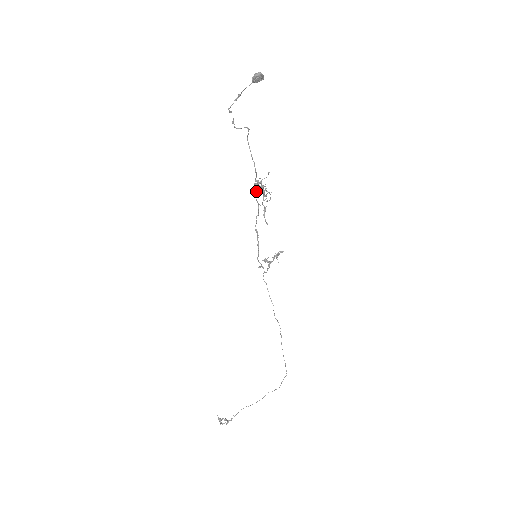
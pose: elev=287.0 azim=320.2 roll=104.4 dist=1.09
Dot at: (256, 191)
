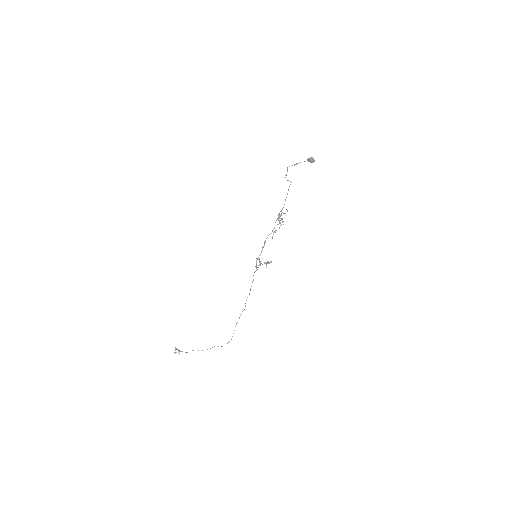
Dot at: (277, 219)
